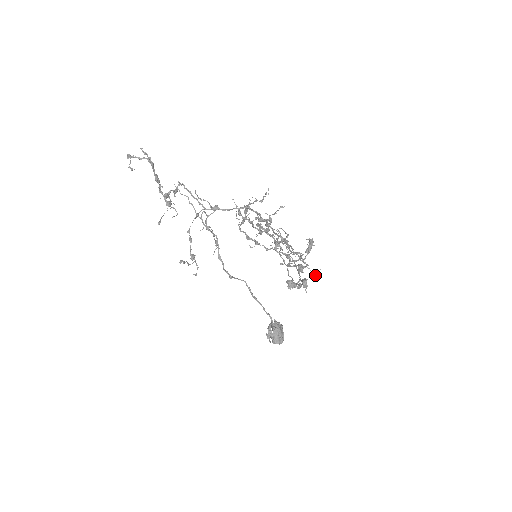
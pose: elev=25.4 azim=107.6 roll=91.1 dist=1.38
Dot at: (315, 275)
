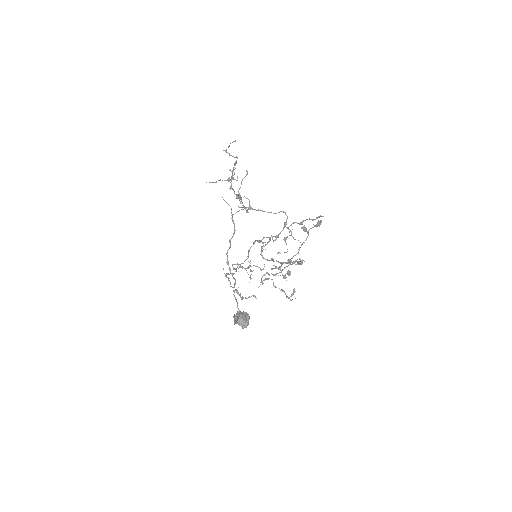
Dot at: (294, 288)
